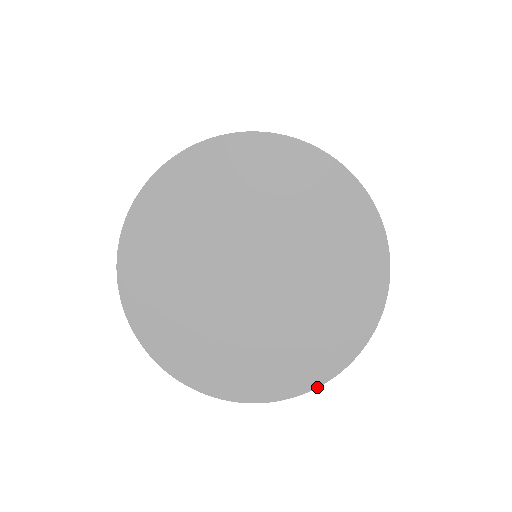
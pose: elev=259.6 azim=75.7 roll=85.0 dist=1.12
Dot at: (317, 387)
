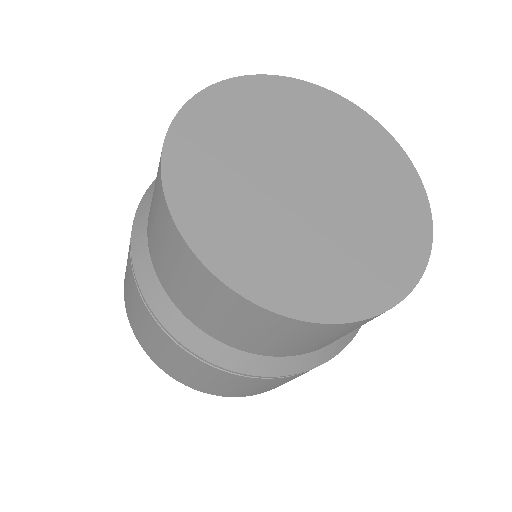
Dot at: (285, 315)
